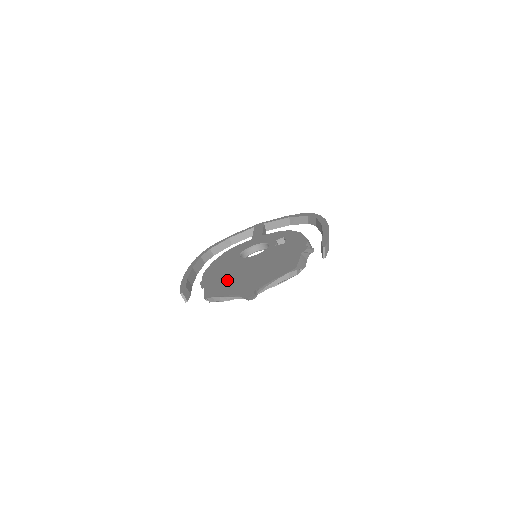
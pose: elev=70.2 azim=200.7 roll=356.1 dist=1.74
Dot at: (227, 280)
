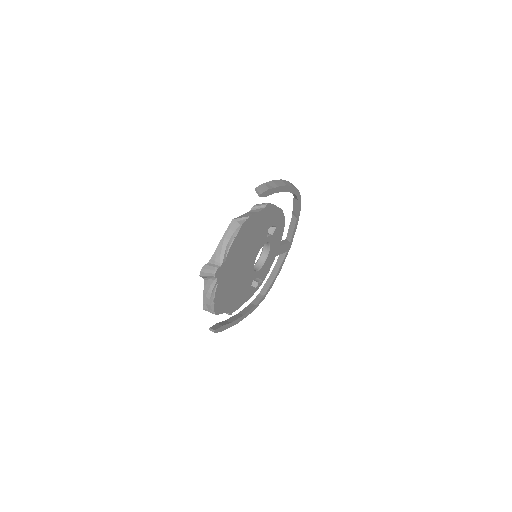
Dot at: occluded
